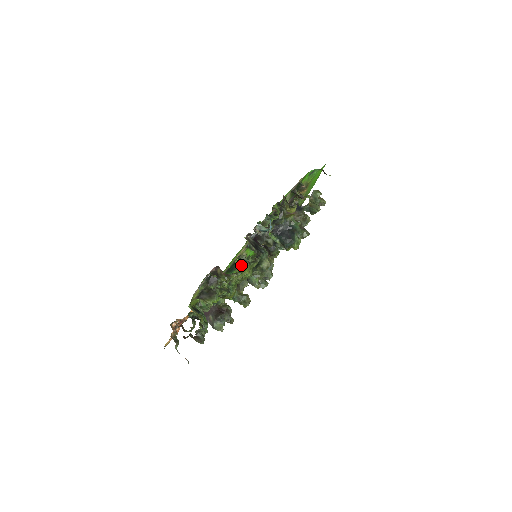
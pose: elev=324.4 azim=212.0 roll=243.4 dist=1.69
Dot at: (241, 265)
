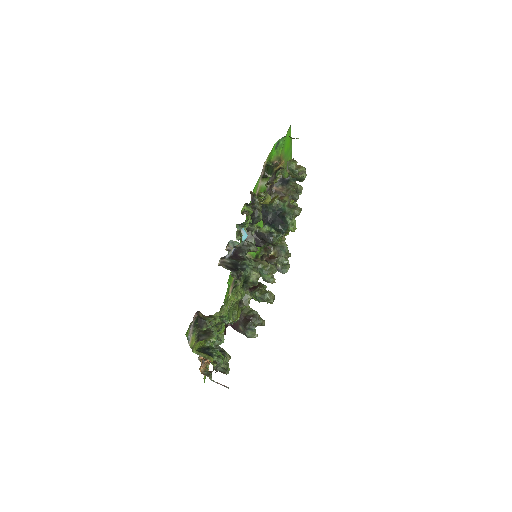
Dot at: occluded
